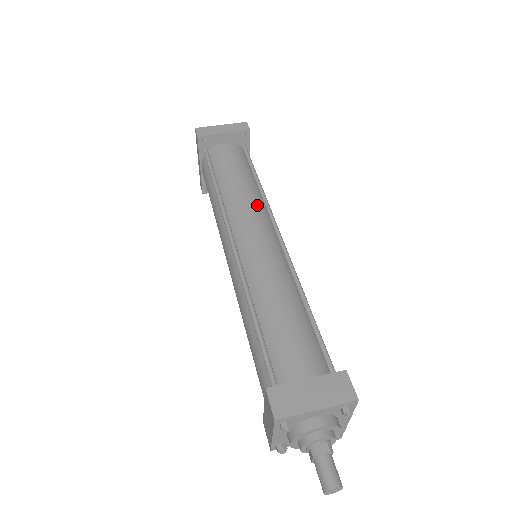
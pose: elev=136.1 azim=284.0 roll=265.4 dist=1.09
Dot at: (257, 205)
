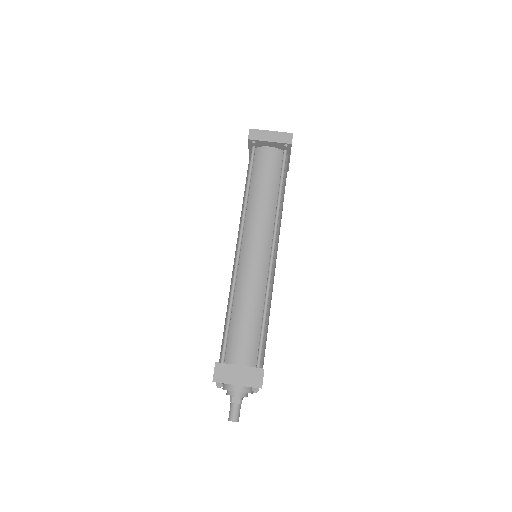
Dot at: (268, 221)
